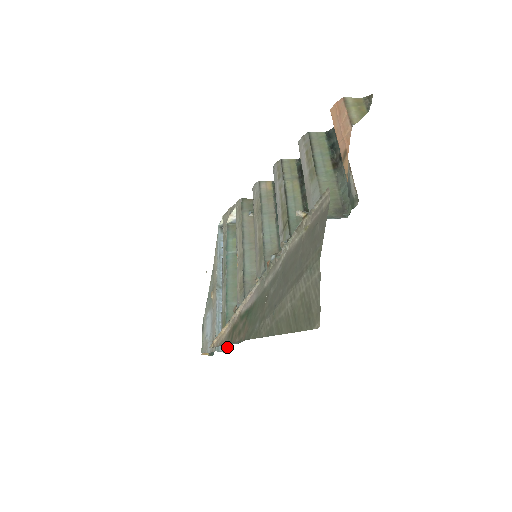
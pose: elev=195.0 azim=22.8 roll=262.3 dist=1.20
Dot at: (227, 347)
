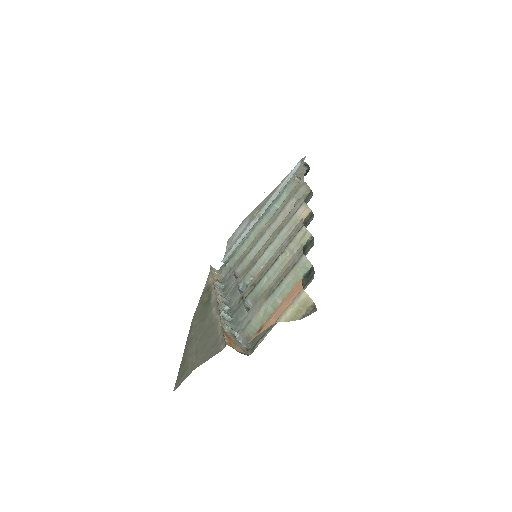
Dot at: occluded
